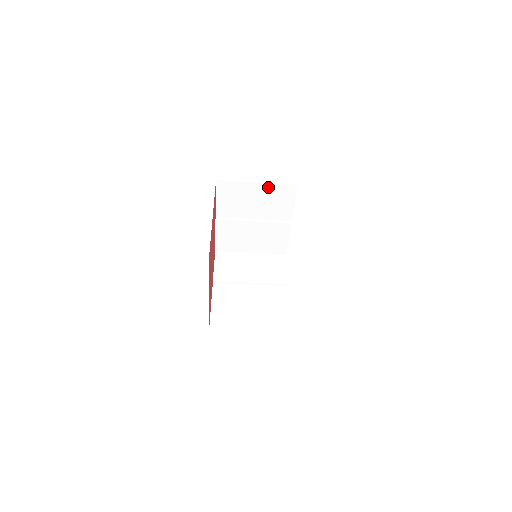
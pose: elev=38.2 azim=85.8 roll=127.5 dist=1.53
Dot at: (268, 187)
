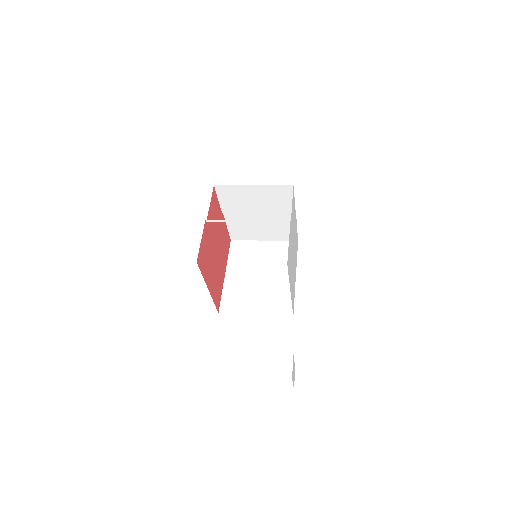
Dot at: occluded
